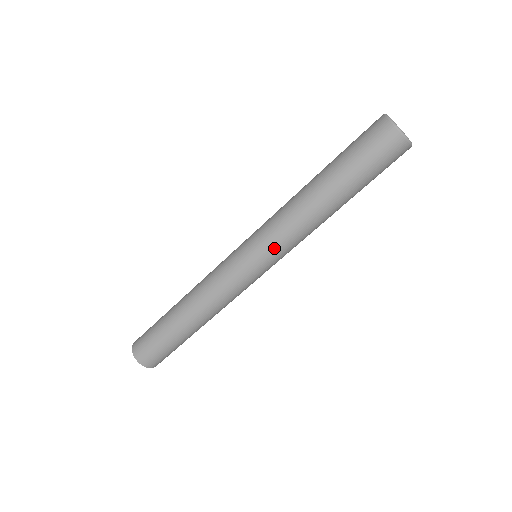
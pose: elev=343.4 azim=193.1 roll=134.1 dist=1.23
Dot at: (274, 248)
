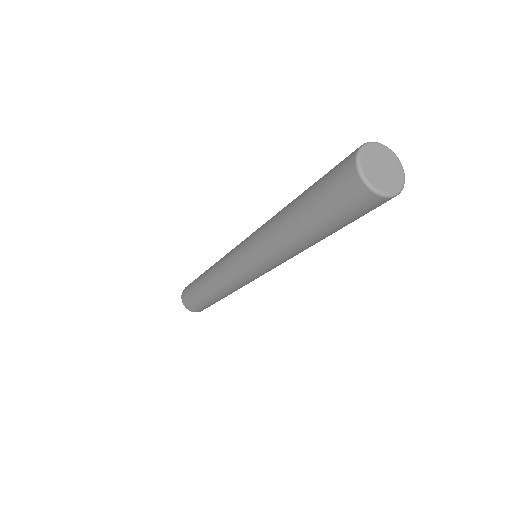
Dot at: (272, 267)
